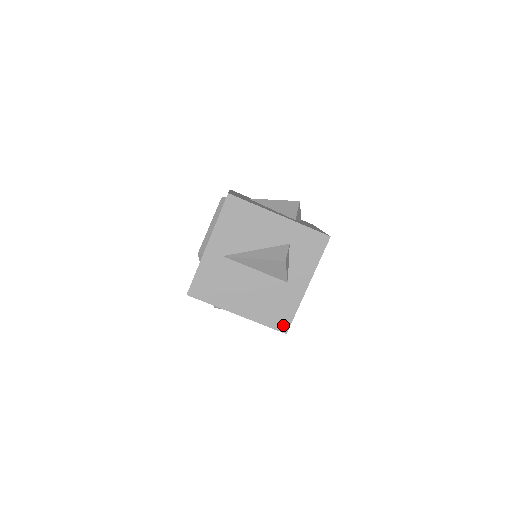
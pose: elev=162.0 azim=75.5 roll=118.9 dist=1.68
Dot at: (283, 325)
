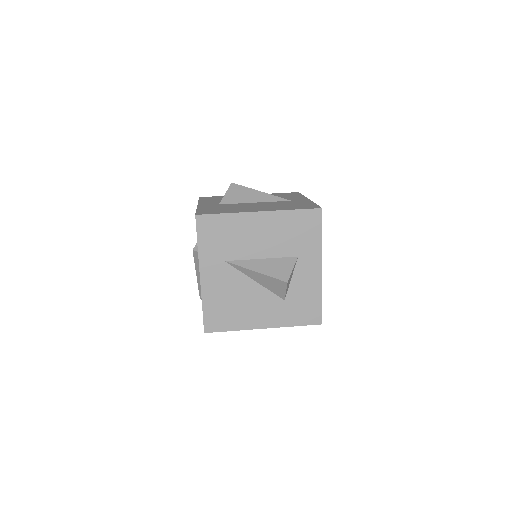
Dot at: occluded
